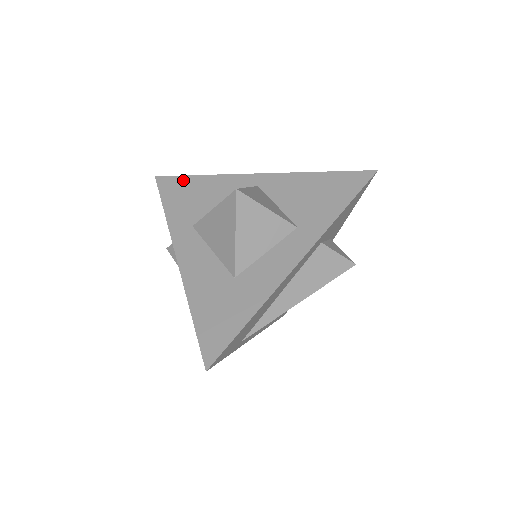
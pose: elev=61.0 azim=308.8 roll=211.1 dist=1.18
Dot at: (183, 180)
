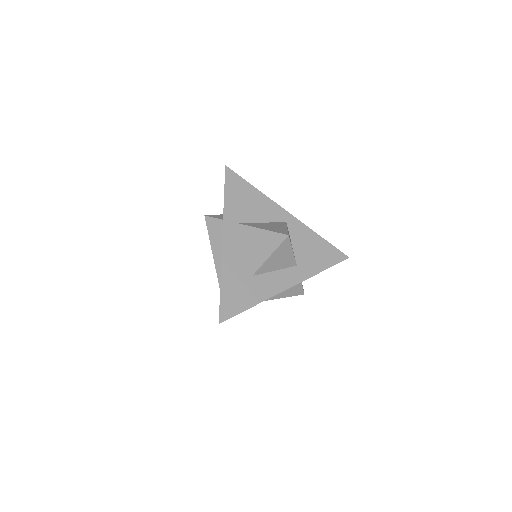
Dot at: (243, 183)
